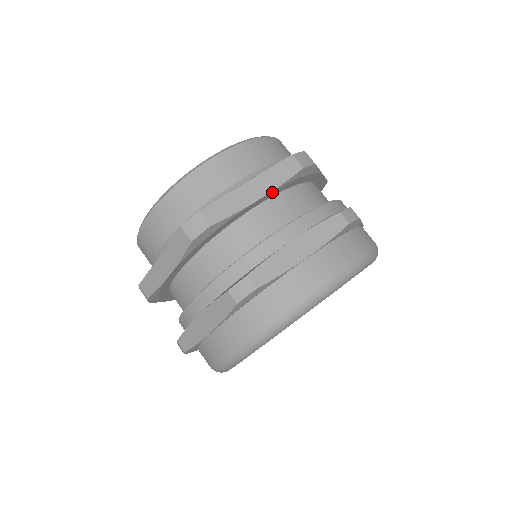
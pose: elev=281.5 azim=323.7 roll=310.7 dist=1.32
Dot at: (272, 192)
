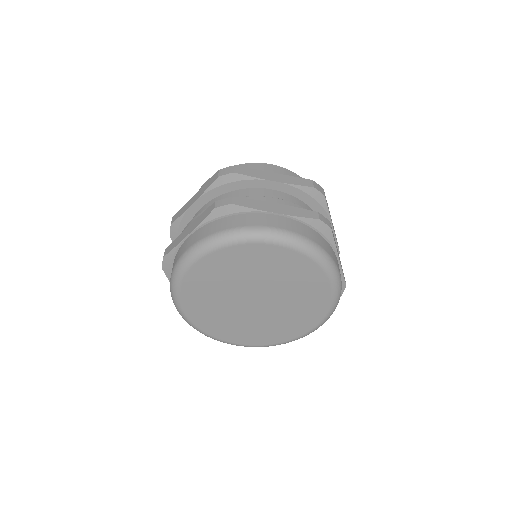
Dot at: (202, 198)
